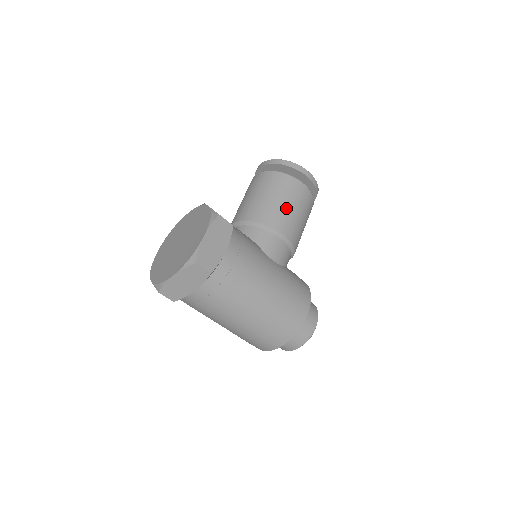
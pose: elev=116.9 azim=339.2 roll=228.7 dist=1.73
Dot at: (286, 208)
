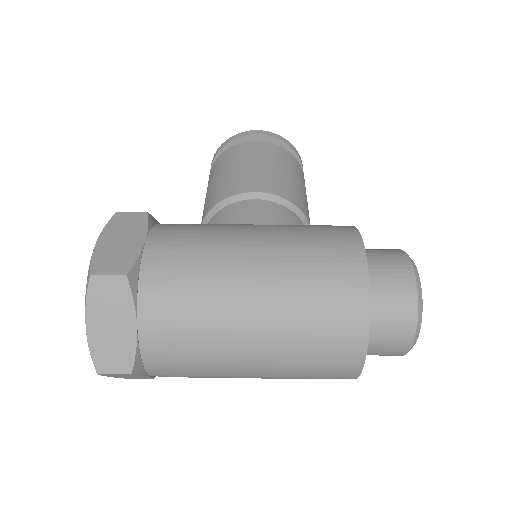
Dot at: (240, 170)
